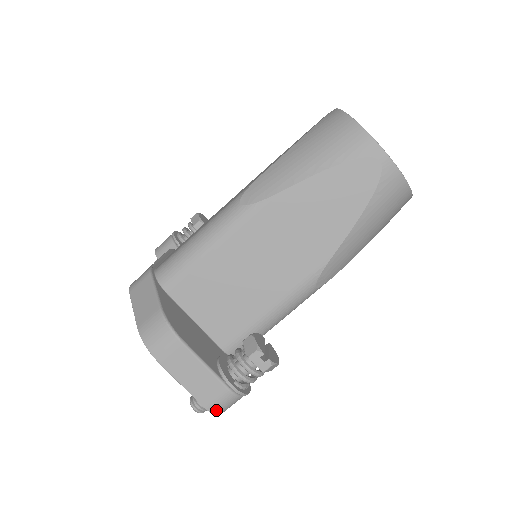
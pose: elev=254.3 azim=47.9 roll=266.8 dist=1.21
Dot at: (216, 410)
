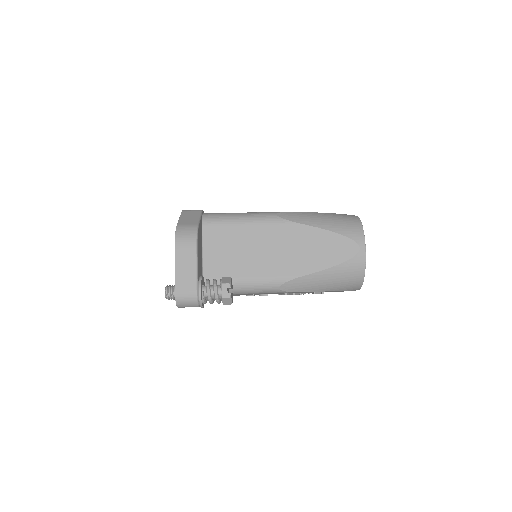
Dot at: (179, 298)
